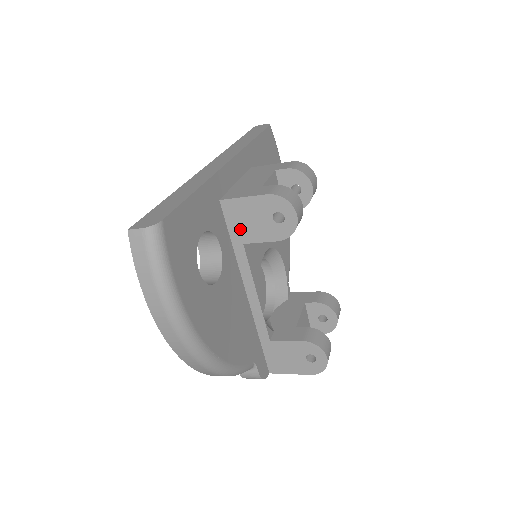
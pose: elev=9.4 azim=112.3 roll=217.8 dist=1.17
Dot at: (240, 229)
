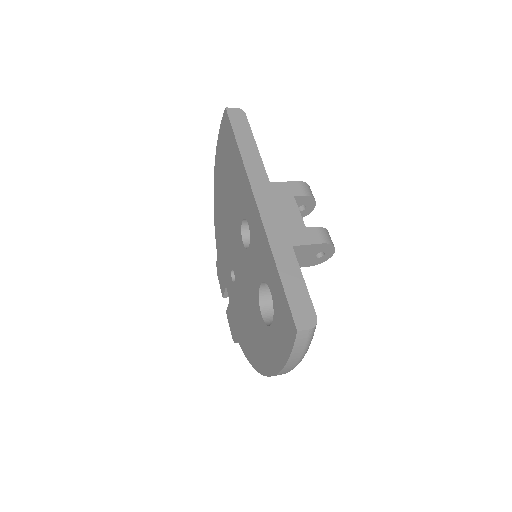
Dot at: occluded
